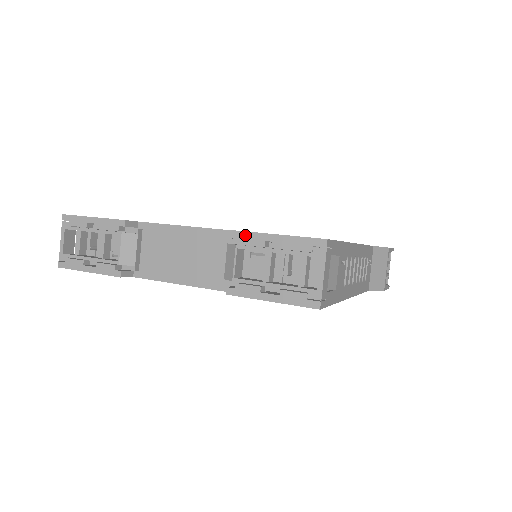
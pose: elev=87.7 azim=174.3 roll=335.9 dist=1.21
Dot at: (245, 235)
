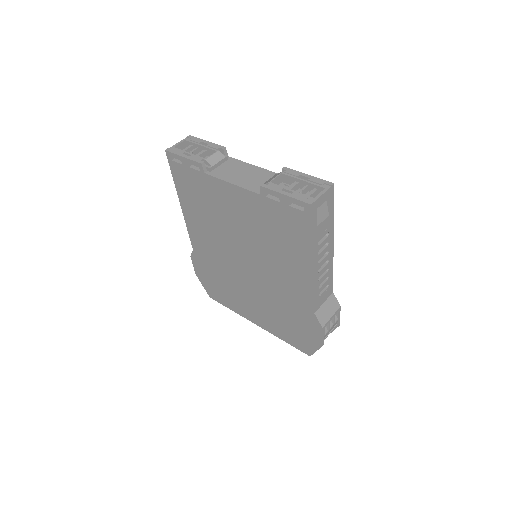
Dot at: (290, 170)
